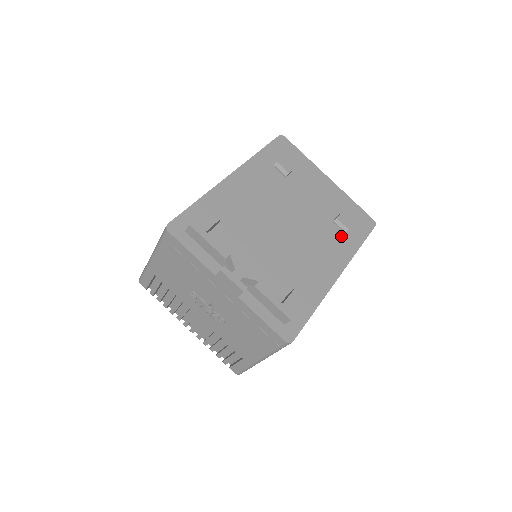
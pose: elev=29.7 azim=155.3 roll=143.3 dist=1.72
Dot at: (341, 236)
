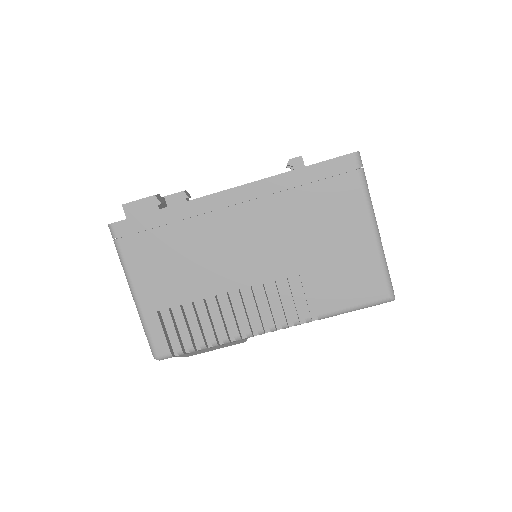
Dot at: occluded
